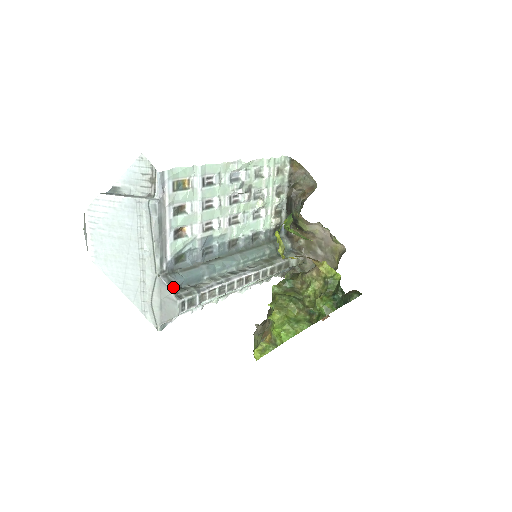
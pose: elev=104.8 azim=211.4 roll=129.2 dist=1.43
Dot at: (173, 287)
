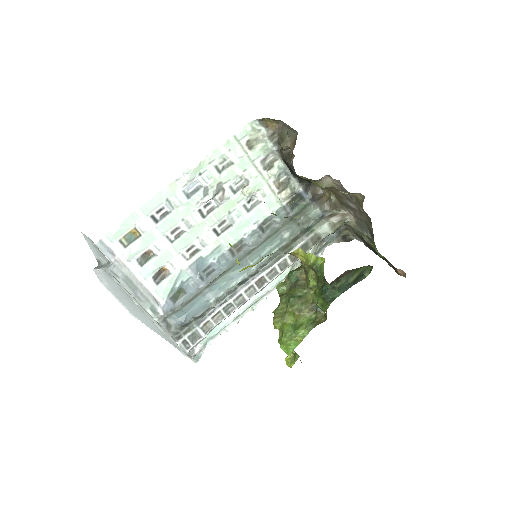
Dot at: (173, 329)
